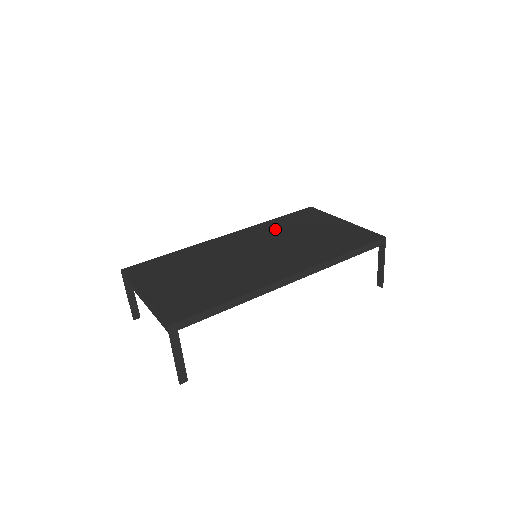
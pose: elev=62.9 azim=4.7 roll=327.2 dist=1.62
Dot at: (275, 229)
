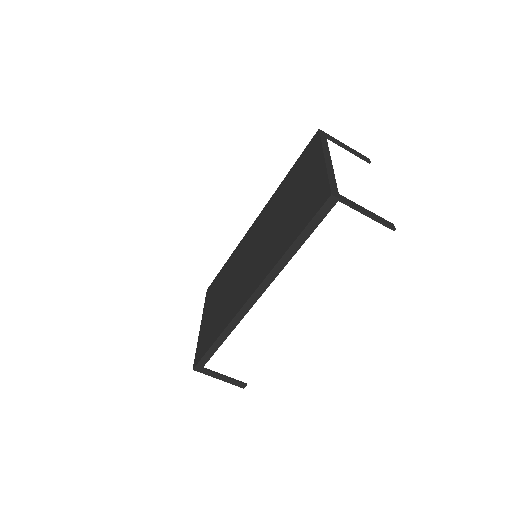
Dot at: (278, 200)
